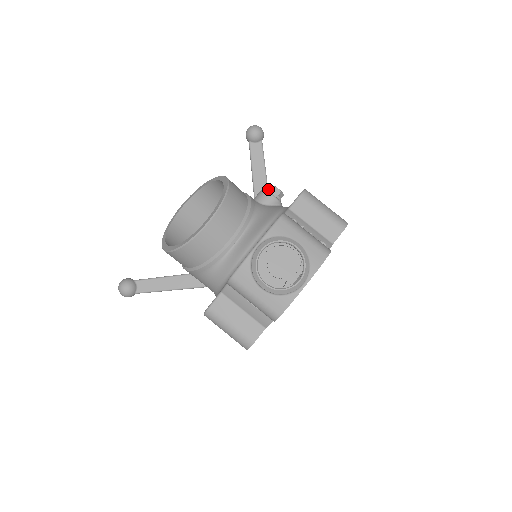
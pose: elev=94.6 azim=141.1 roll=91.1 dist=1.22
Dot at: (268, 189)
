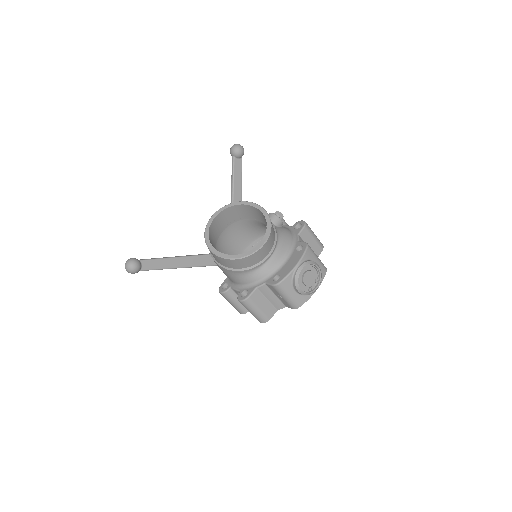
Dot at: (277, 214)
